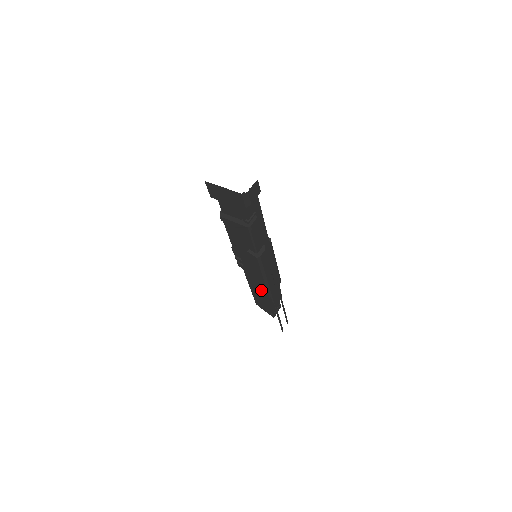
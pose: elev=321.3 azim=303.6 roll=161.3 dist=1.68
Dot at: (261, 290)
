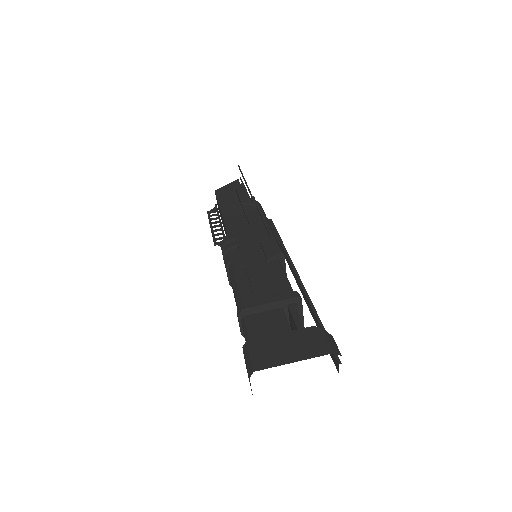
Dot at: occluded
